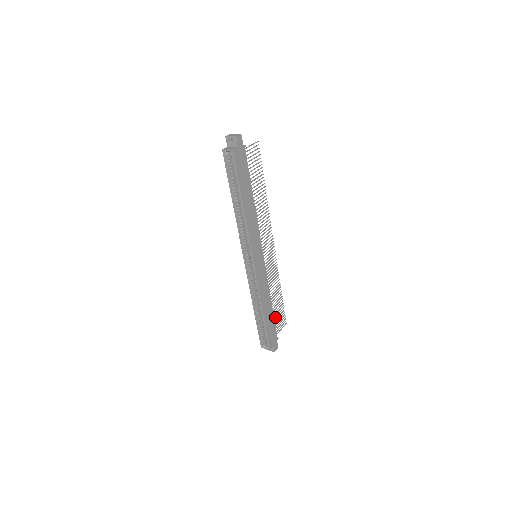
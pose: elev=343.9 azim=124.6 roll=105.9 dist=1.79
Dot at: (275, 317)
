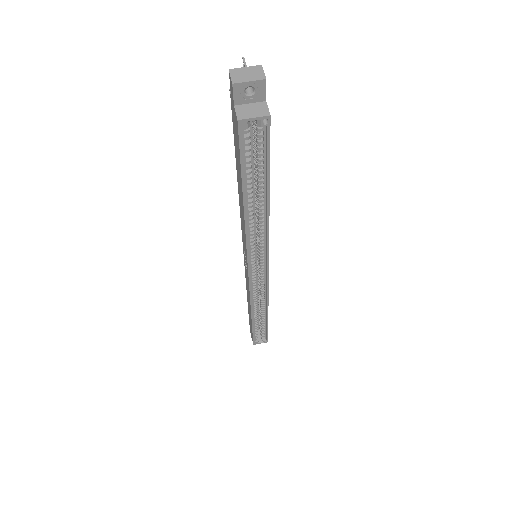
Dot at: occluded
